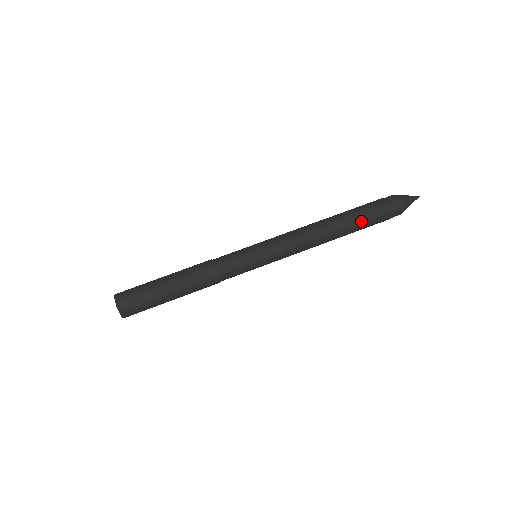
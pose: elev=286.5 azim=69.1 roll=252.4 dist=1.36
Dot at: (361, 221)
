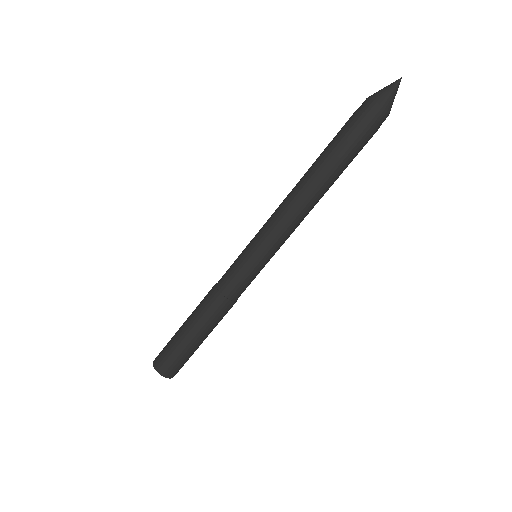
Dot at: (340, 154)
